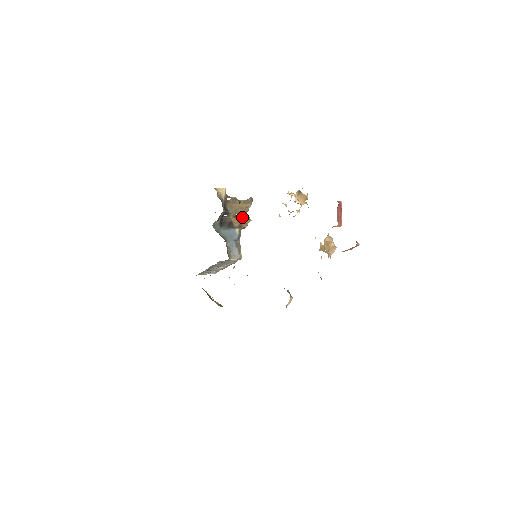
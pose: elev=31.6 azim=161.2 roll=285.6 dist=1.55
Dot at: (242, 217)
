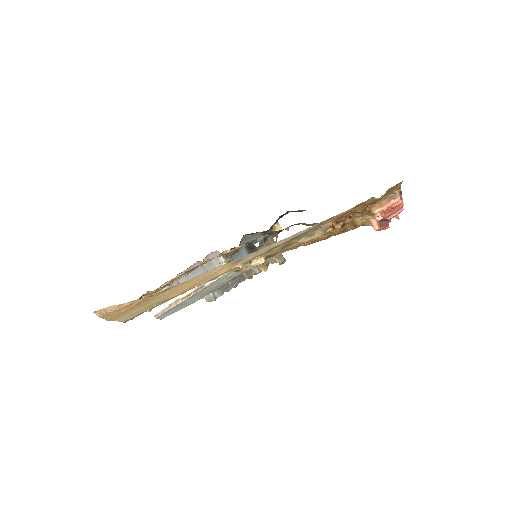
Dot at: (265, 260)
